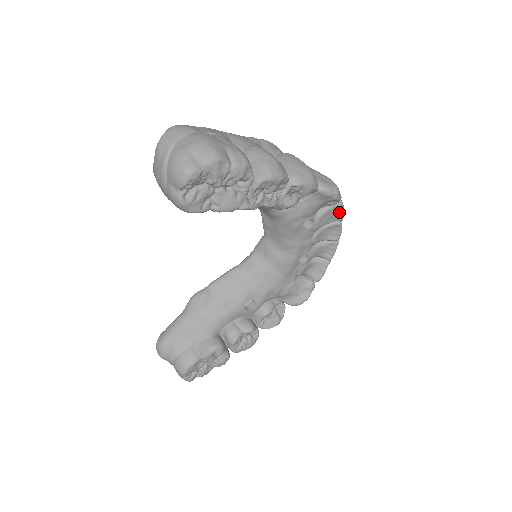
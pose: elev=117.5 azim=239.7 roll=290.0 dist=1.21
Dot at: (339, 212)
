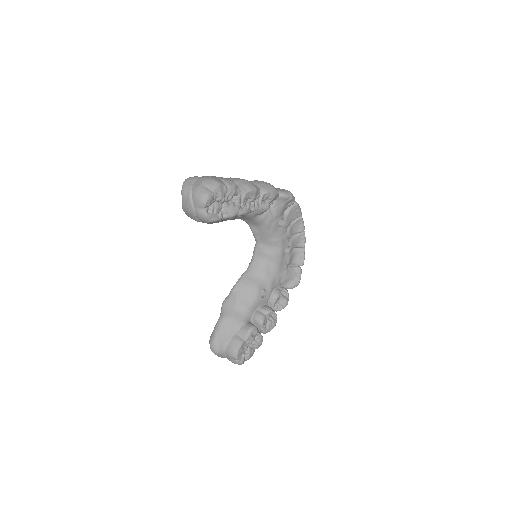
Dot at: (297, 209)
